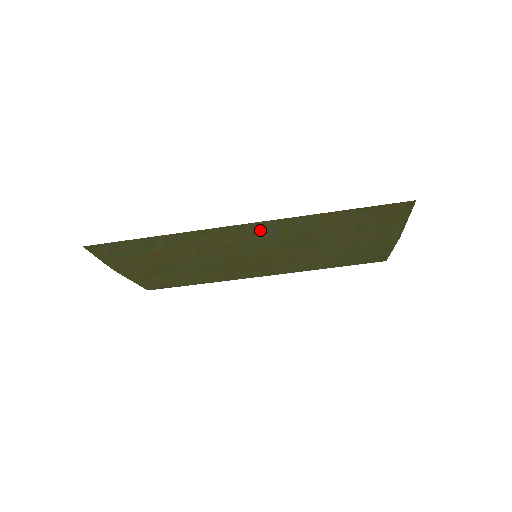
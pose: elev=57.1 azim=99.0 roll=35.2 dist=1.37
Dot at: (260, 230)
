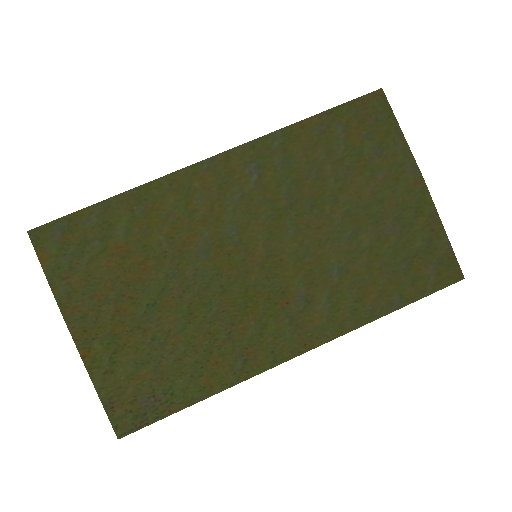
Dot at: (236, 171)
